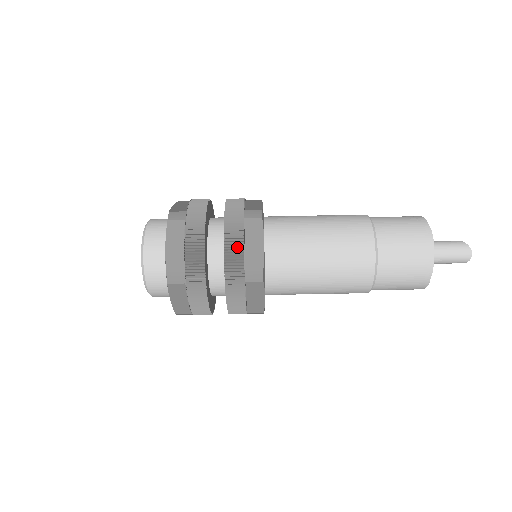
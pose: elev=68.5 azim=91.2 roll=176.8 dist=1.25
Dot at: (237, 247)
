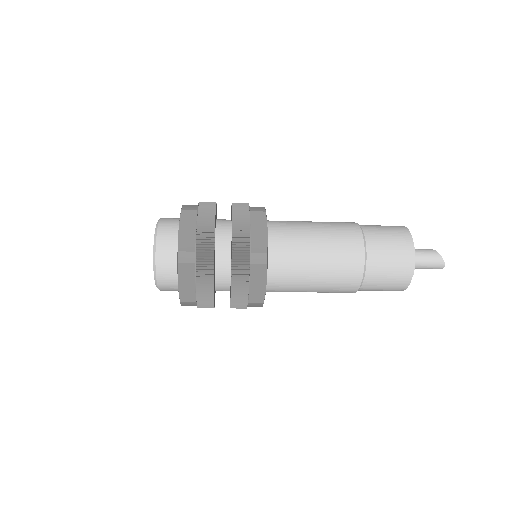
Dot at: (243, 290)
